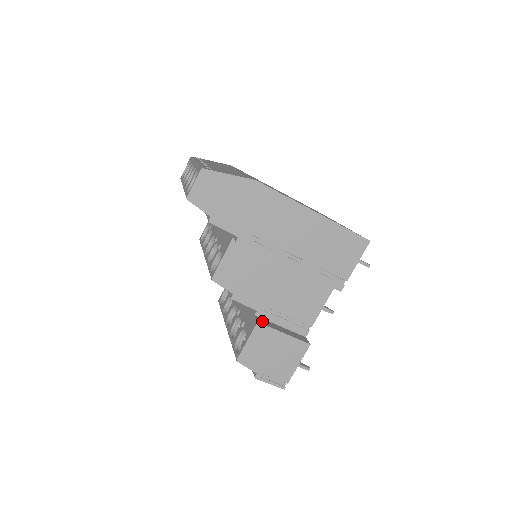
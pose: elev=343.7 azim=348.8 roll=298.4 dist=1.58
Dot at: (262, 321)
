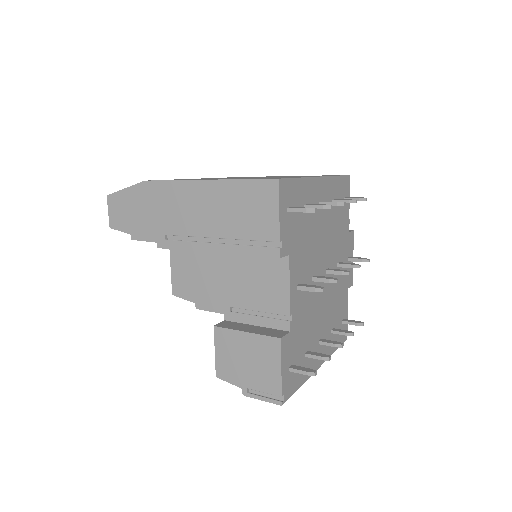
Dot at: (226, 324)
